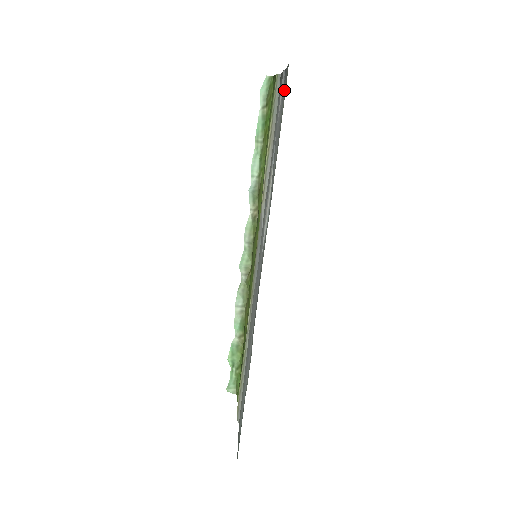
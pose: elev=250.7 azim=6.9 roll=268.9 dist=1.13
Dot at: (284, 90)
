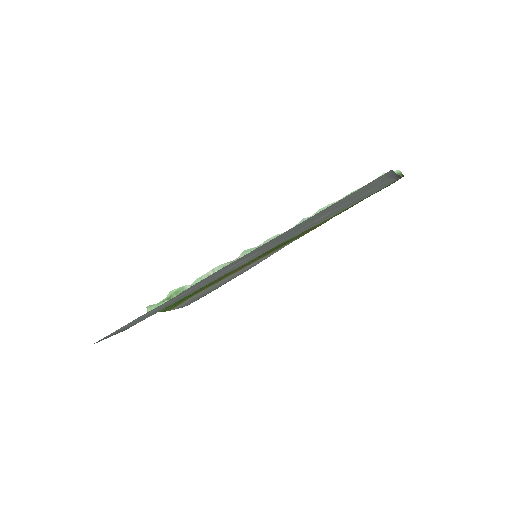
Dot at: (376, 182)
